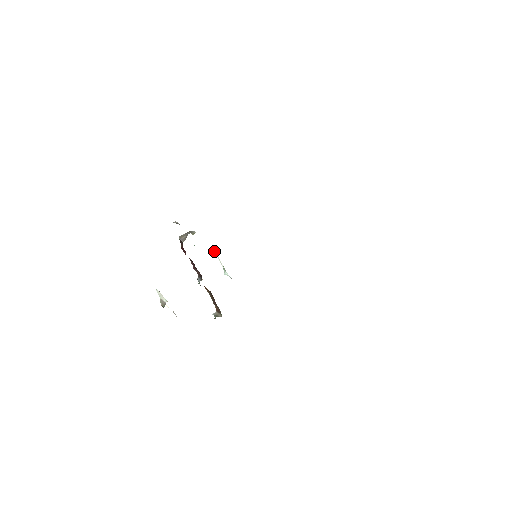
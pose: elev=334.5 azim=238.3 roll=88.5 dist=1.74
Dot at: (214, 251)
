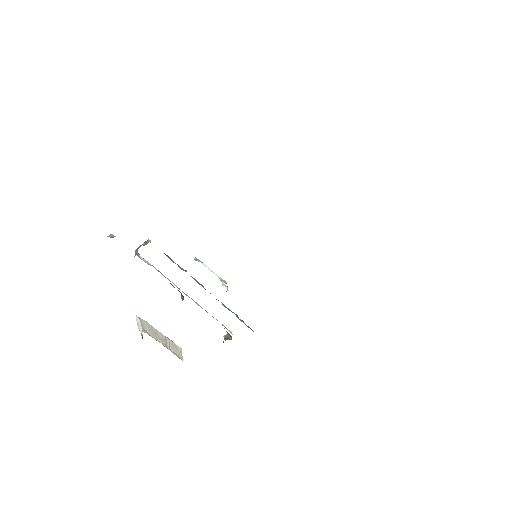
Dot at: (194, 259)
